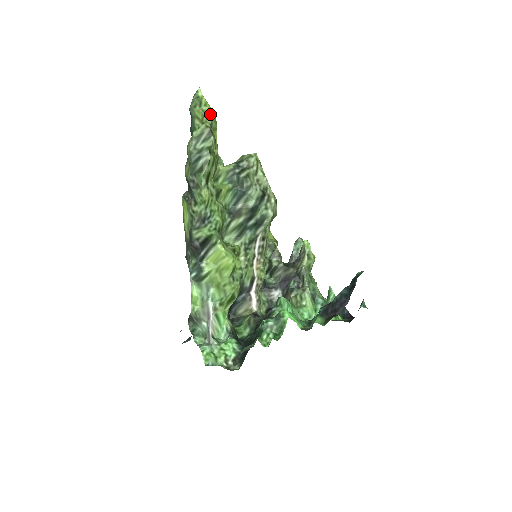
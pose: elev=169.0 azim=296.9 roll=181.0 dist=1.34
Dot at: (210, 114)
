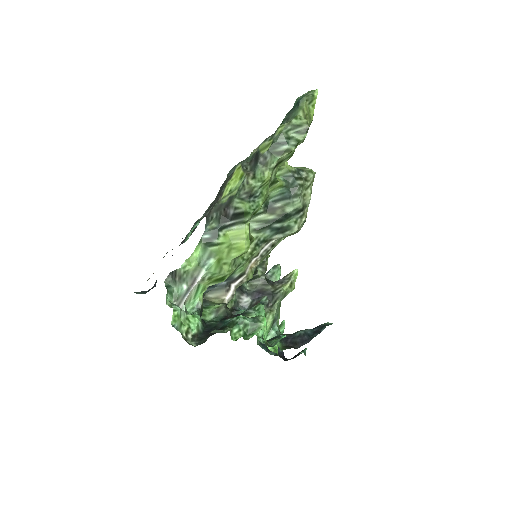
Dot at: (312, 115)
